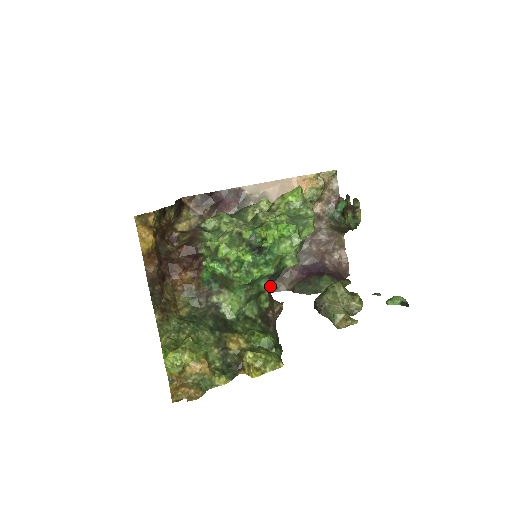
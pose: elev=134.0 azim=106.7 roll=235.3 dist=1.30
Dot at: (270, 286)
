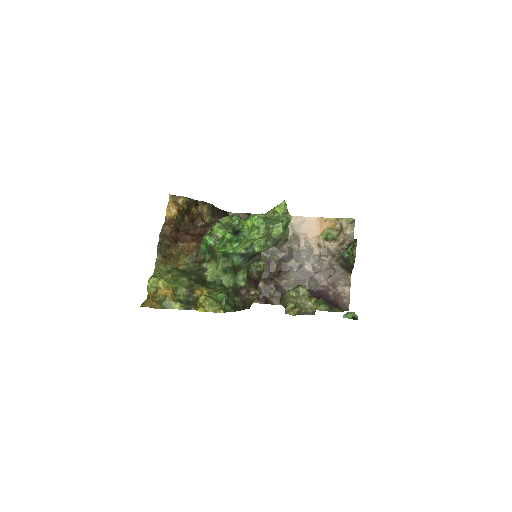
Dot at: (241, 263)
